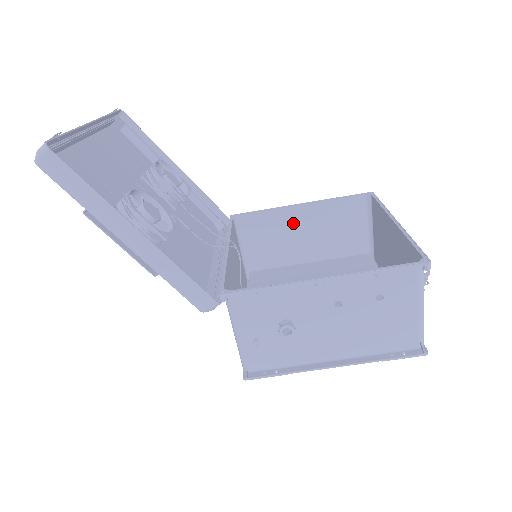
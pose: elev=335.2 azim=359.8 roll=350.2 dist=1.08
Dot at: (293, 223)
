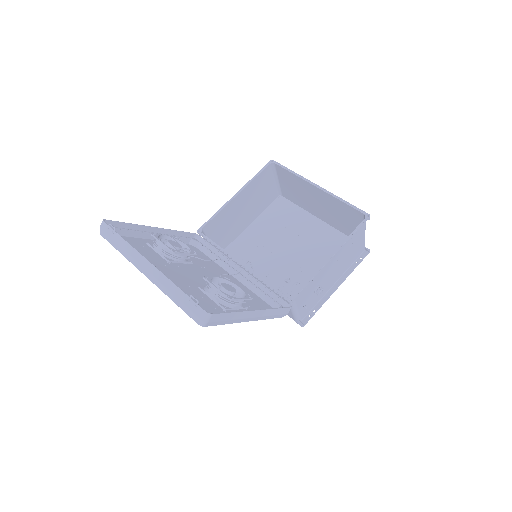
Dot at: (235, 209)
